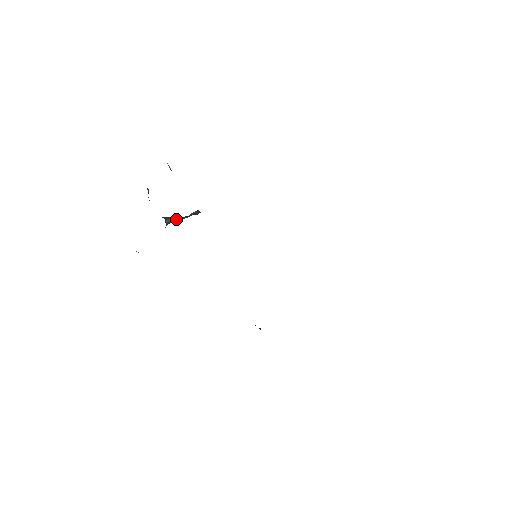
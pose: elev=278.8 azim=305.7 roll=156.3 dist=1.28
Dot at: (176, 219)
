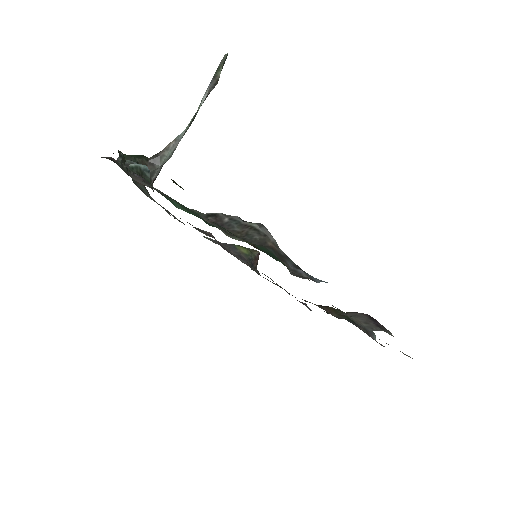
Dot at: (171, 153)
